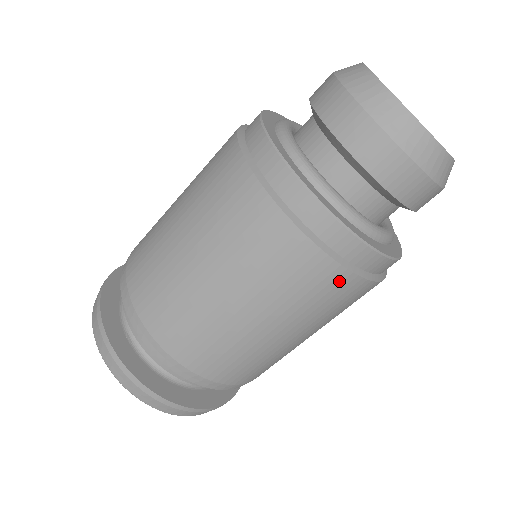
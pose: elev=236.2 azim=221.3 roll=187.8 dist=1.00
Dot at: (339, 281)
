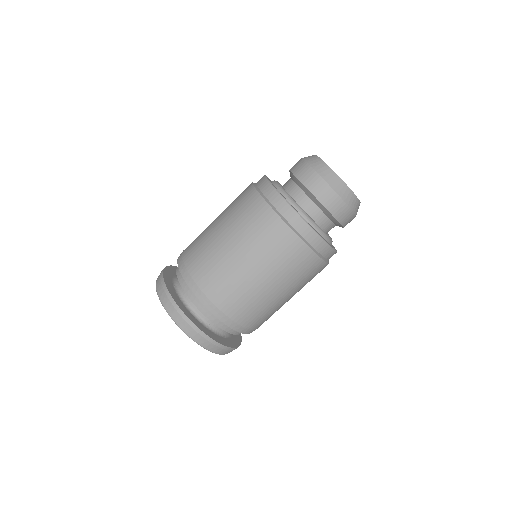
Dot at: (285, 235)
